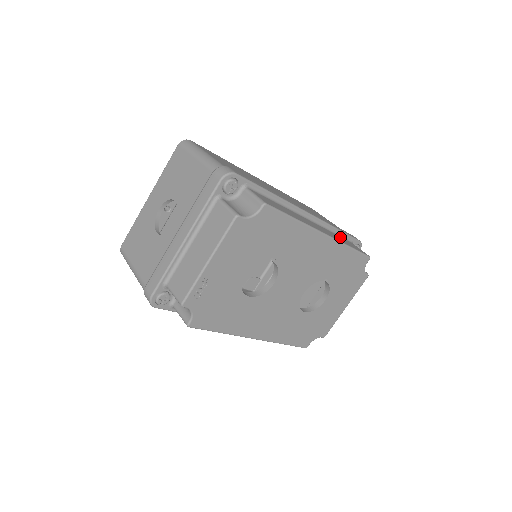
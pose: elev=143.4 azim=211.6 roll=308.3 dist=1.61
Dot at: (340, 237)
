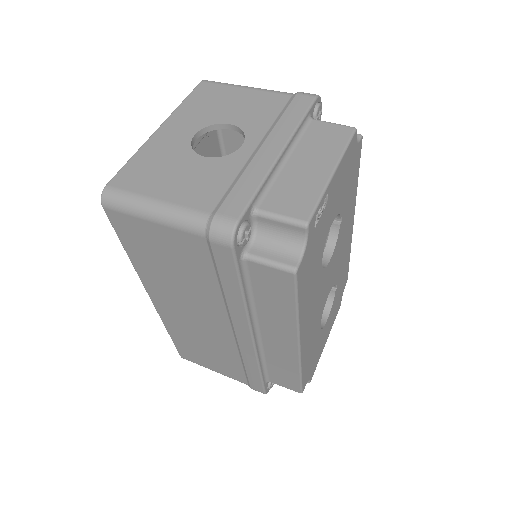
Dot at: occluded
